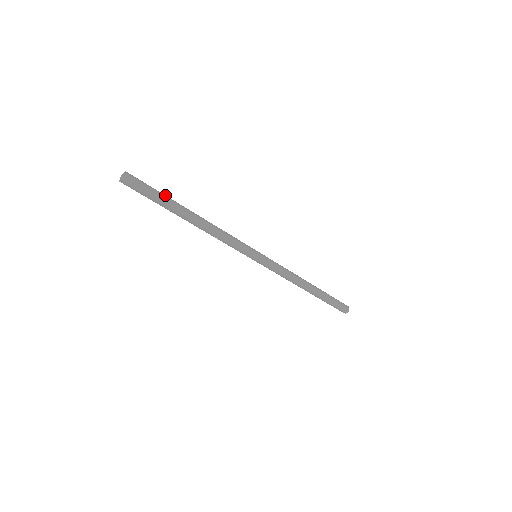
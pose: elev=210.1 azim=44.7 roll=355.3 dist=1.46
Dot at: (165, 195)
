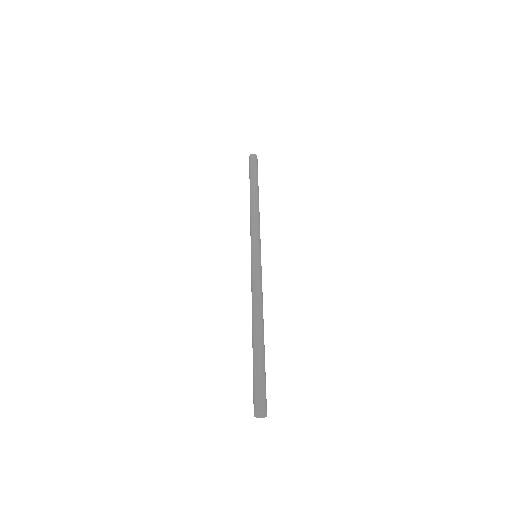
Dot at: (264, 365)
